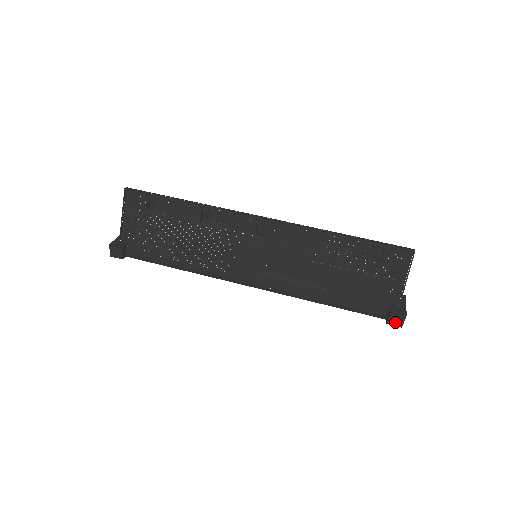
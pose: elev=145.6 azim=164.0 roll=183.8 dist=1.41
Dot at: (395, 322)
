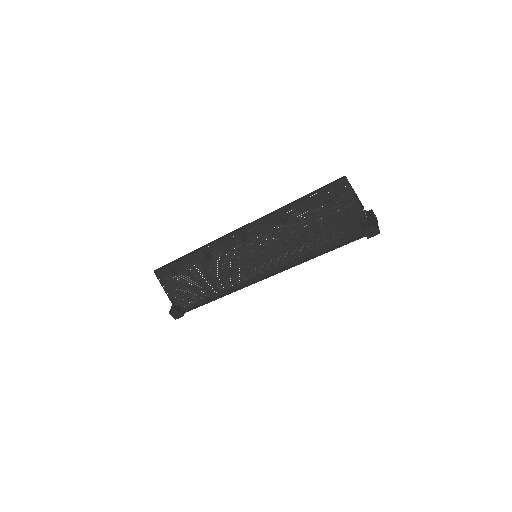
Dot at: (371, 234)
